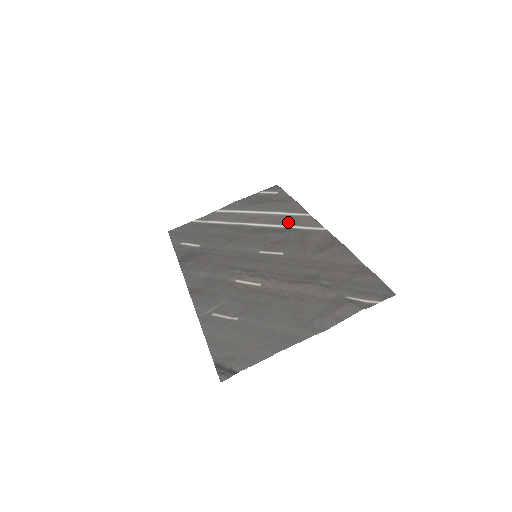
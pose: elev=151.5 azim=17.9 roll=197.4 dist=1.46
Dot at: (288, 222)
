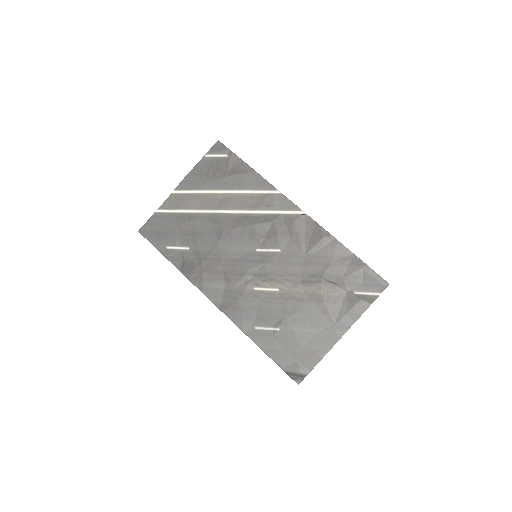
Dot at: (264, 206)
